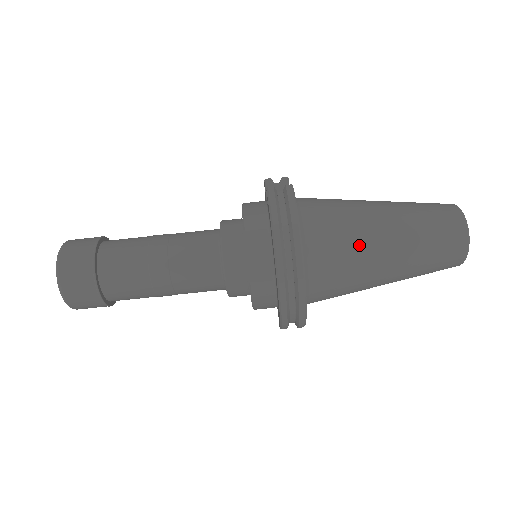
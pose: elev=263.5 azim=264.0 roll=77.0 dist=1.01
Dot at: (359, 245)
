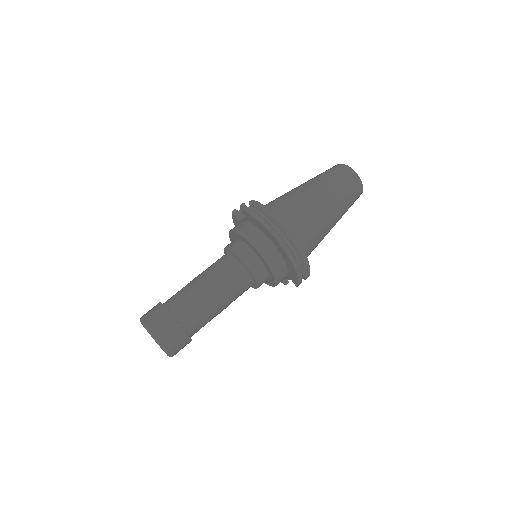
Dot at: (308, 208)
